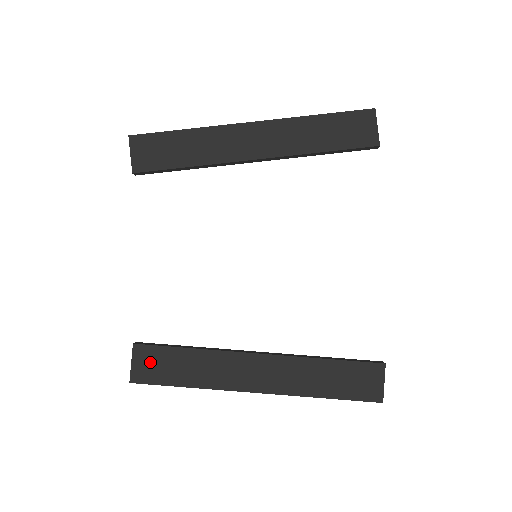
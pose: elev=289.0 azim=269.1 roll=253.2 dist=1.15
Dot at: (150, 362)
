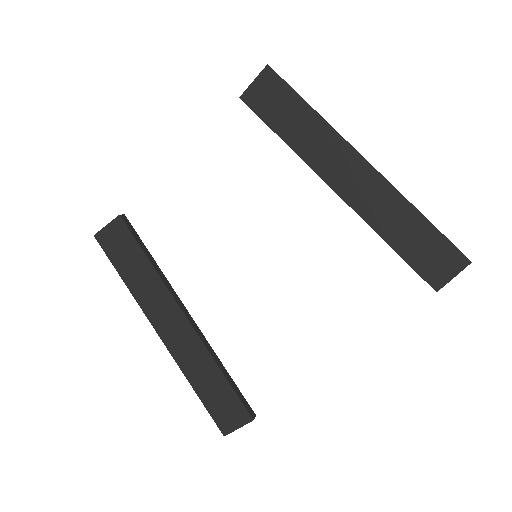
Dot at: (118, 238)
